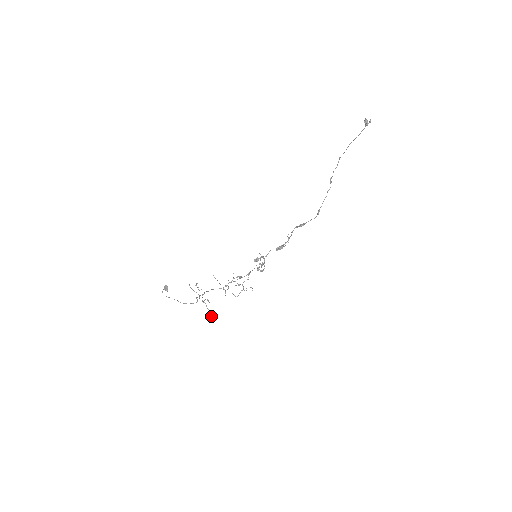
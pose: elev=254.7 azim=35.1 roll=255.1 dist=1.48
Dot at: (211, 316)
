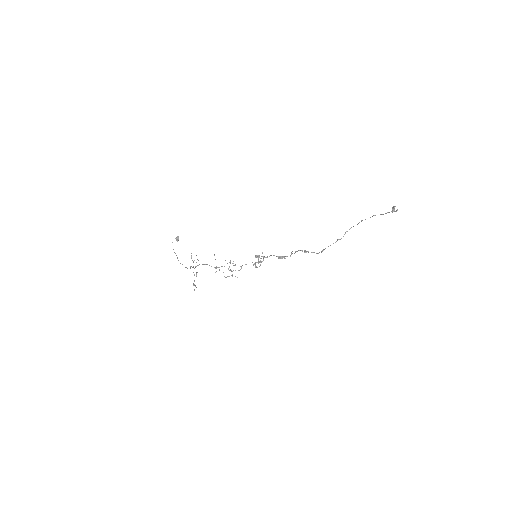
Dot at: (194, 285)
